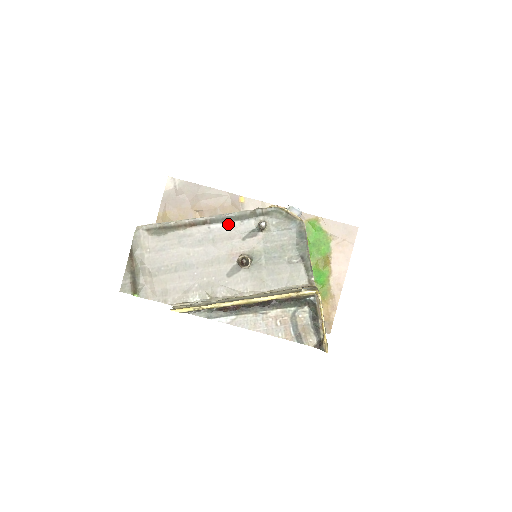
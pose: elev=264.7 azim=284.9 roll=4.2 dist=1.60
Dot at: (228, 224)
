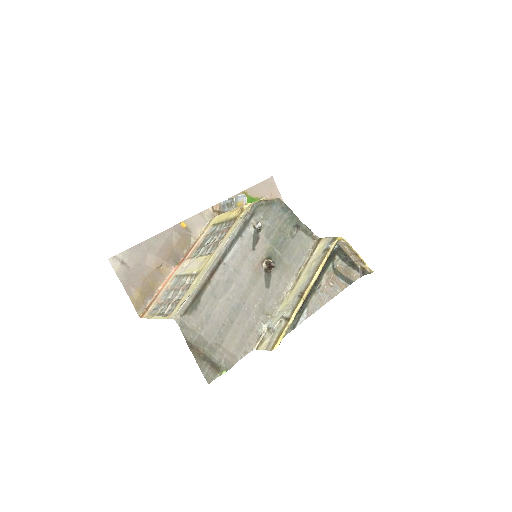
Dot at: (234, 248)
